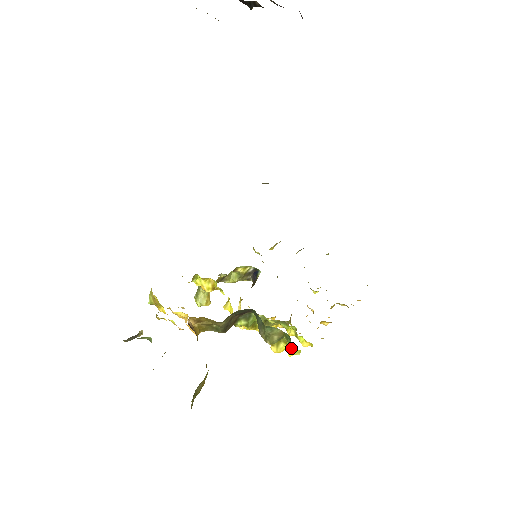
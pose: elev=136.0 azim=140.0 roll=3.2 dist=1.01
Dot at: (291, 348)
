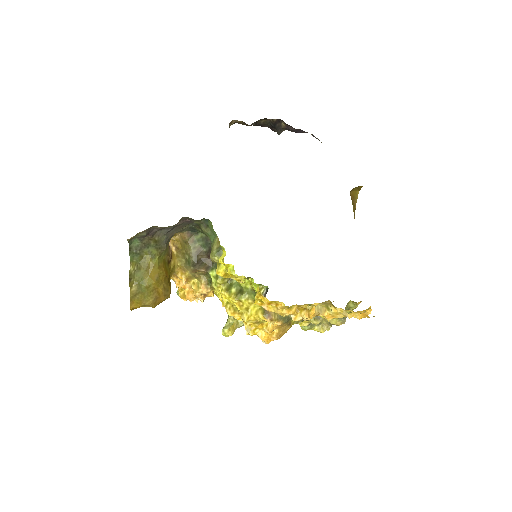
Dot at: (222, 255)
